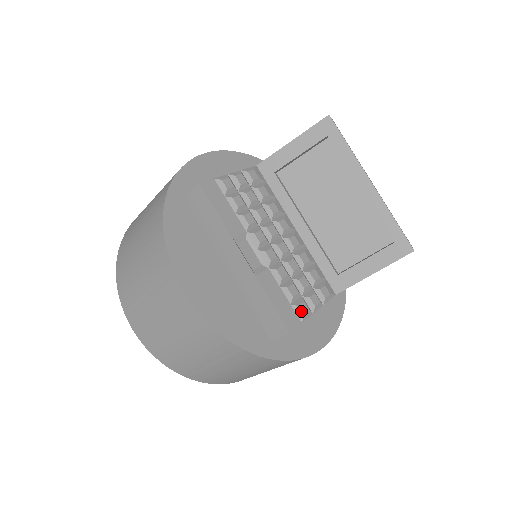
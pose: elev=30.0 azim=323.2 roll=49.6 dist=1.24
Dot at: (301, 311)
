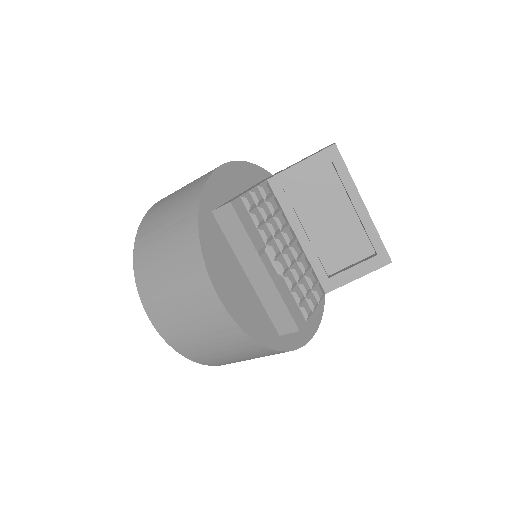
Dot at: (306, 312)
